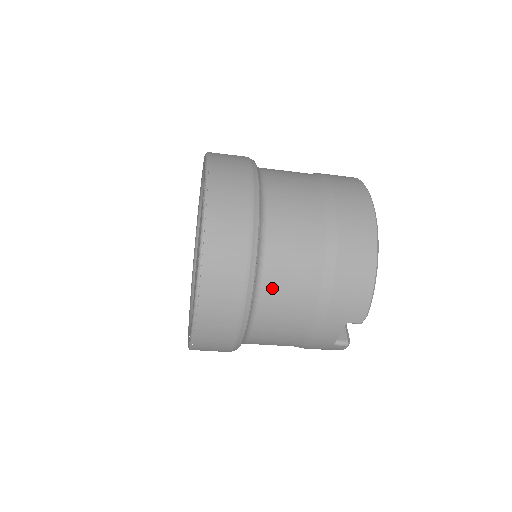
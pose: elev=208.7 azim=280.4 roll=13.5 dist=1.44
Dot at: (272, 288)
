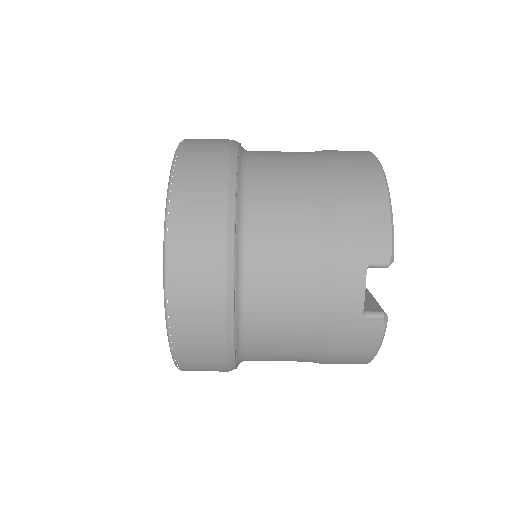
Dot at: (260, 221)
